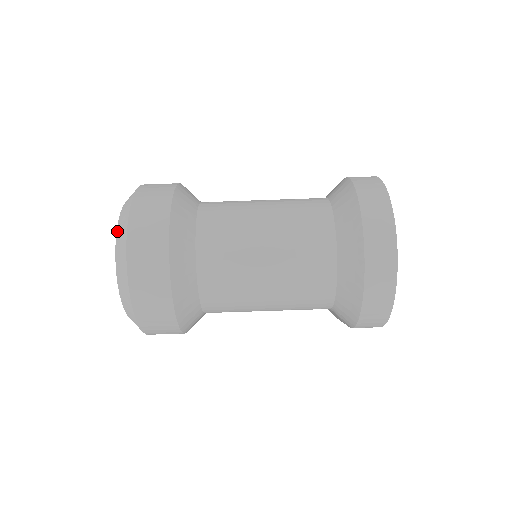
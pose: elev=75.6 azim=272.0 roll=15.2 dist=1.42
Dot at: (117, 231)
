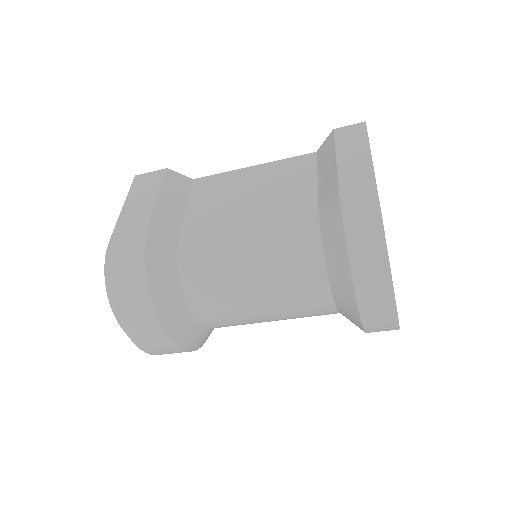
Dot at: occluded
